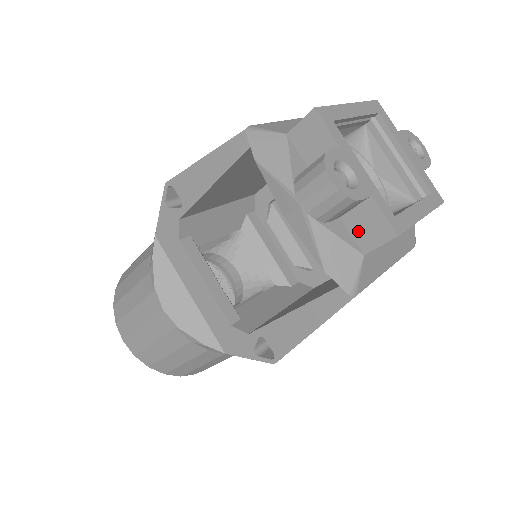
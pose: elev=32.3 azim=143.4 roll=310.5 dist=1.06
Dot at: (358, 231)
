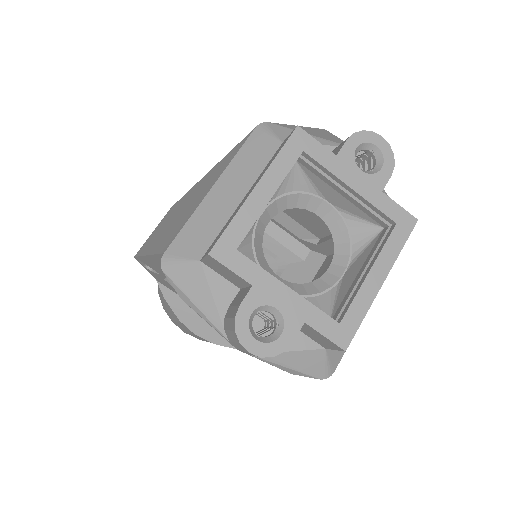
Dot at: (310, 335)
